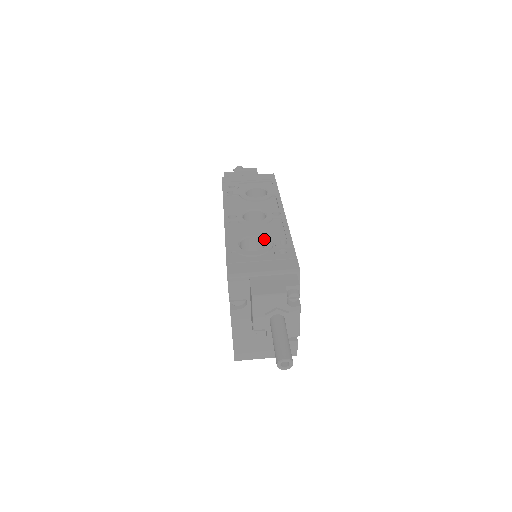
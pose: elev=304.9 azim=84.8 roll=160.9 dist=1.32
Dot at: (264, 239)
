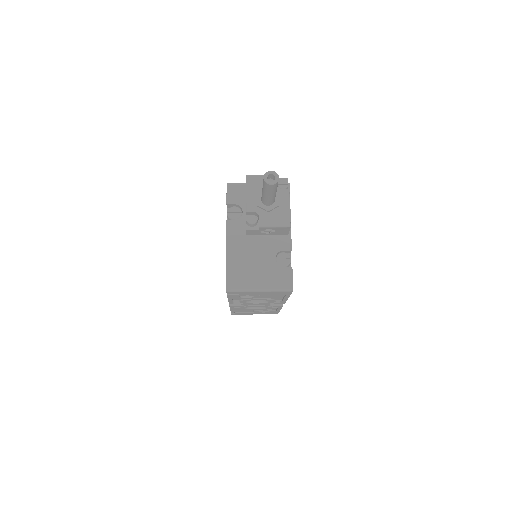
Dot at: occluded
